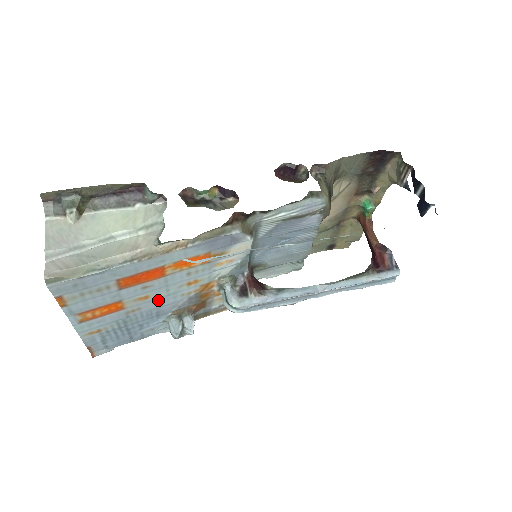
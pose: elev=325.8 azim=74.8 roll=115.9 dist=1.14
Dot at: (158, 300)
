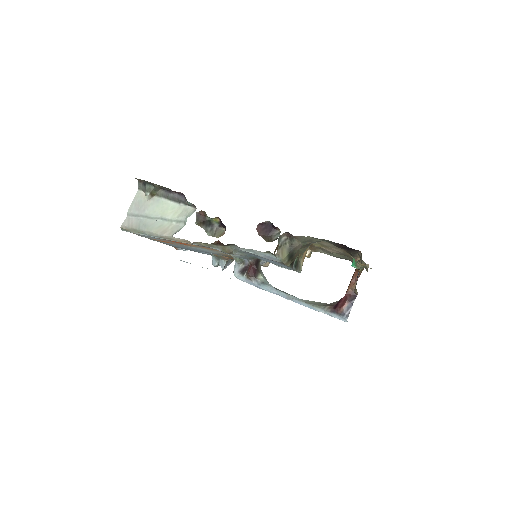
Dot at: occluded
